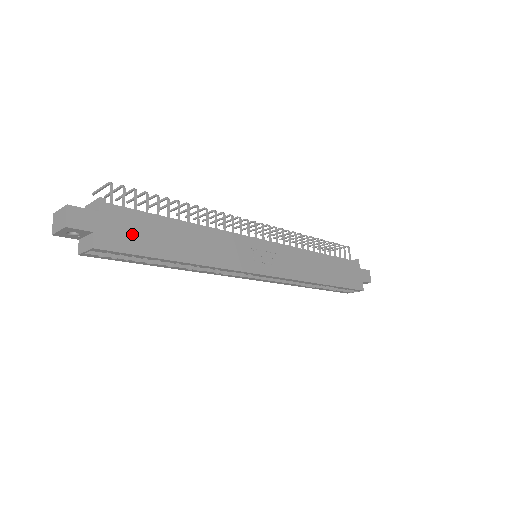
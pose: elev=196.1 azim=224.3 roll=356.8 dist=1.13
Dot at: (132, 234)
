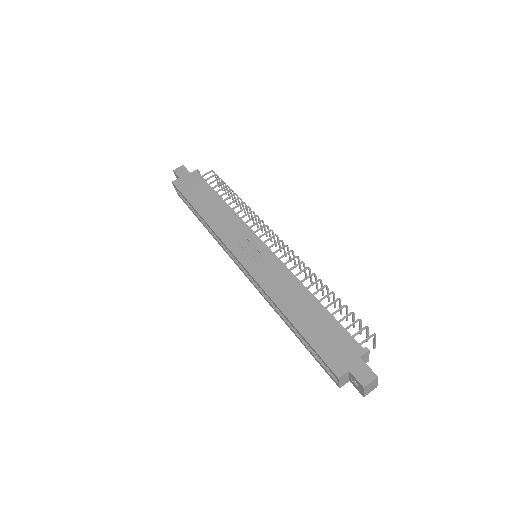
Dot at: (192, 188)
